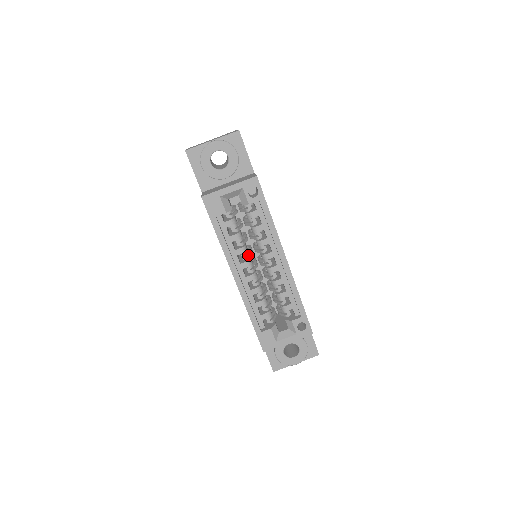
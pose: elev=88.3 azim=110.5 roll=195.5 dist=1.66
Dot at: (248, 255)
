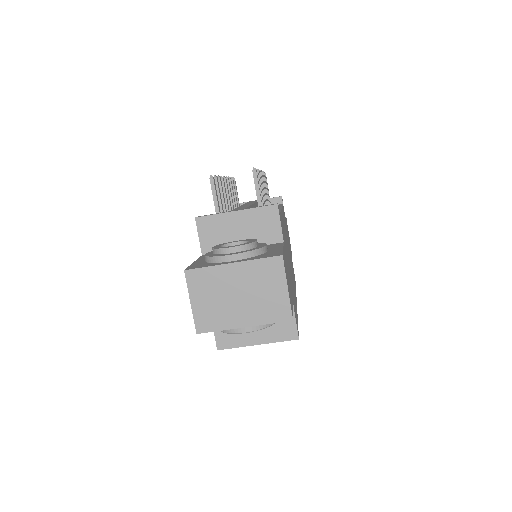
Dot at: occluded
